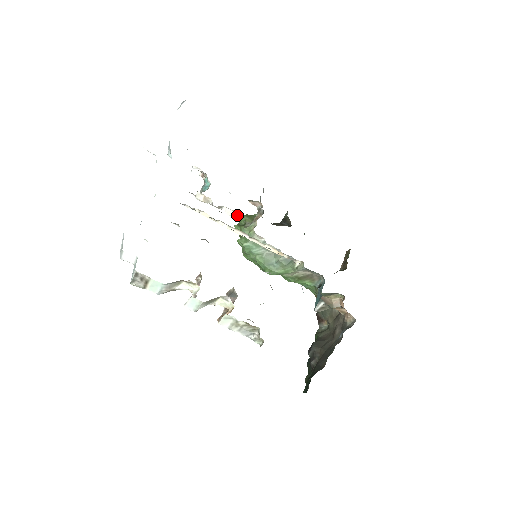
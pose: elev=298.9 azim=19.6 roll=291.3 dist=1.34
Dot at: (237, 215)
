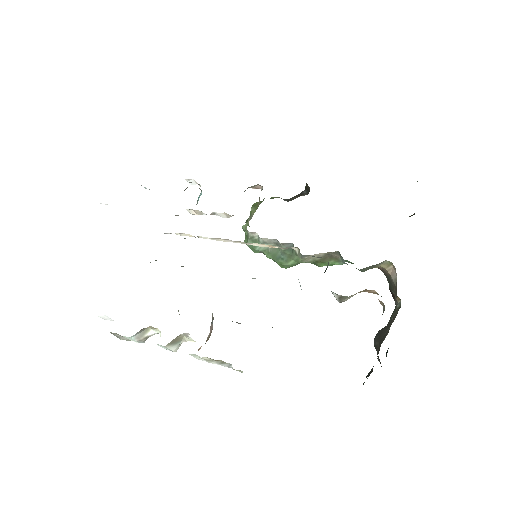
Dot at: (230, 215)
